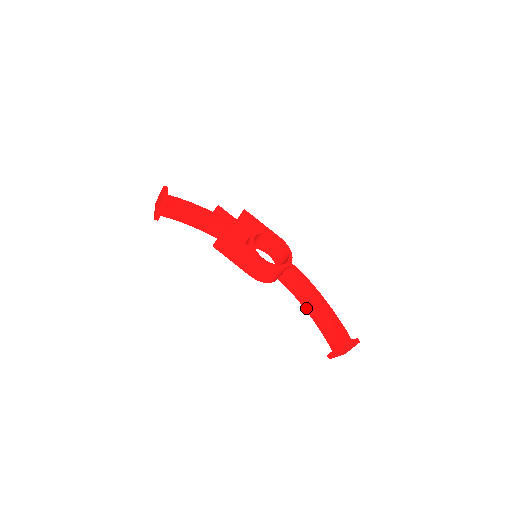
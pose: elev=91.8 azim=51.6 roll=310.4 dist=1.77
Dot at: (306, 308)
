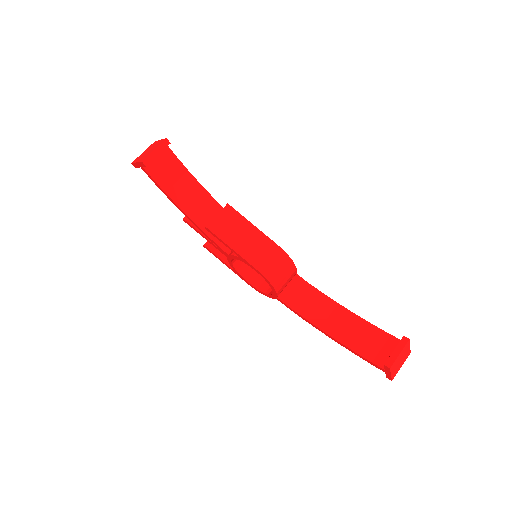
Dot at: (324, 328)
